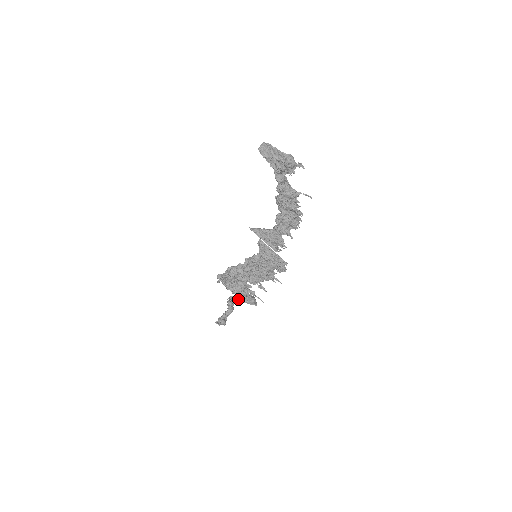
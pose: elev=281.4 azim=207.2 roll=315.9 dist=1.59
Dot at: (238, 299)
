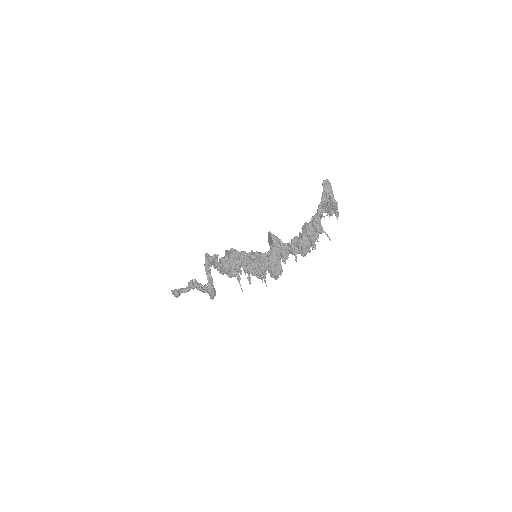
Dot at: (201, 285)
